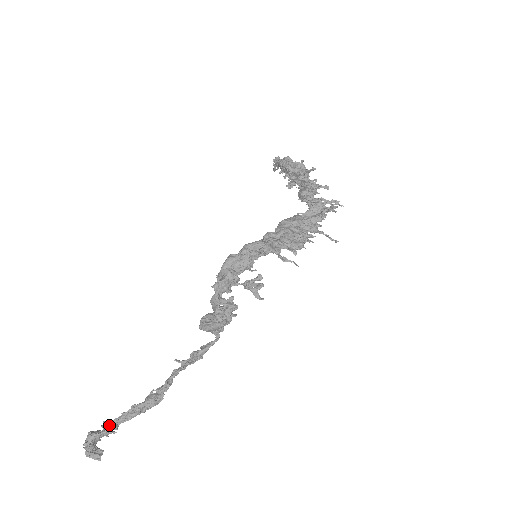
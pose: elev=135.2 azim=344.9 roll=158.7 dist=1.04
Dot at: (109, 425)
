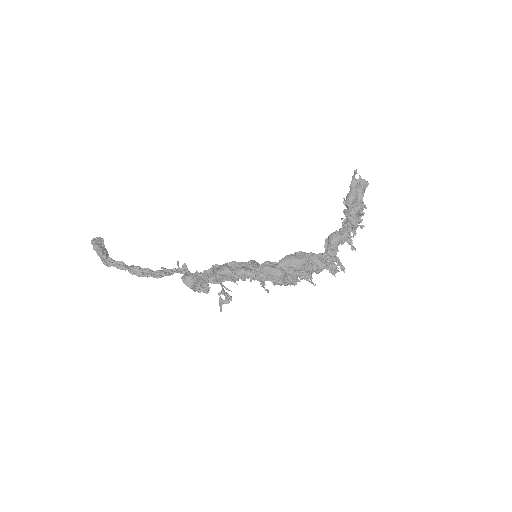
Dot at: (107, 261)
